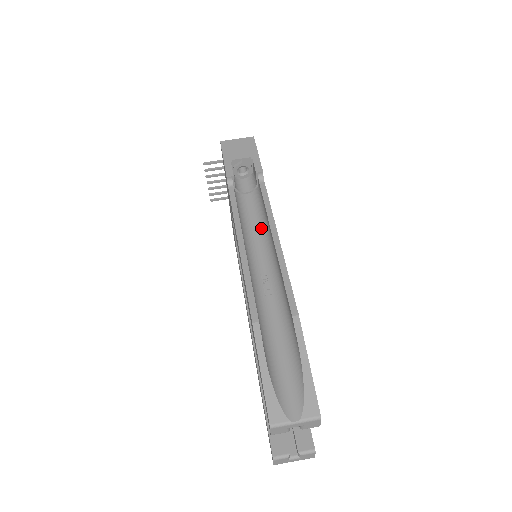
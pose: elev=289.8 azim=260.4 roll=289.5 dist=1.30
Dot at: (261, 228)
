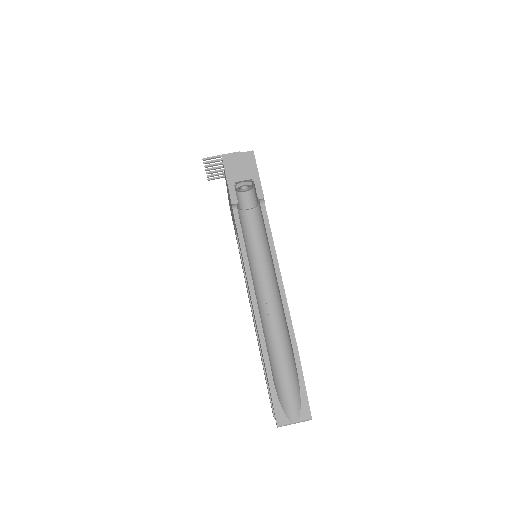
Dot at: (263, 251)
